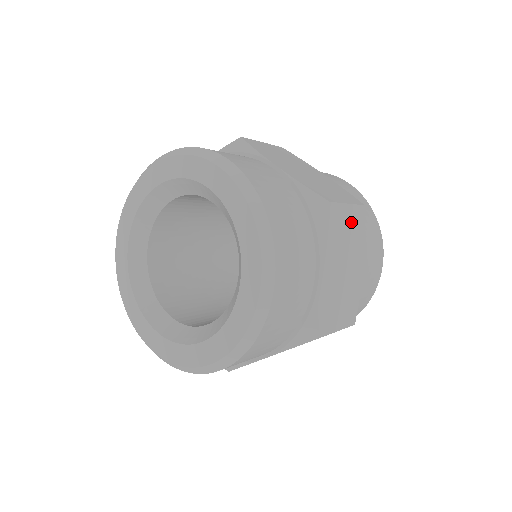
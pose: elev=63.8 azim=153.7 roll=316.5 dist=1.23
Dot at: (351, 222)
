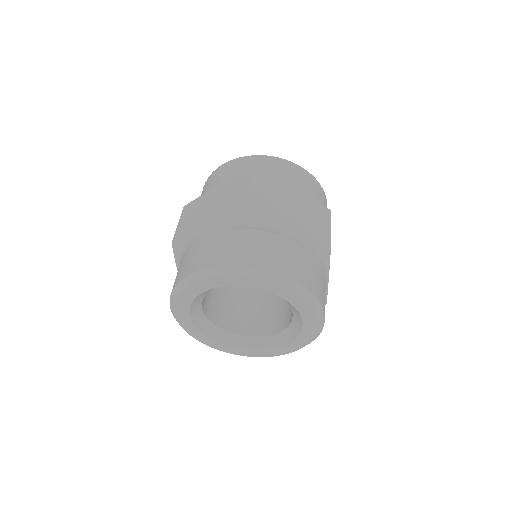
Dot at: occluded
